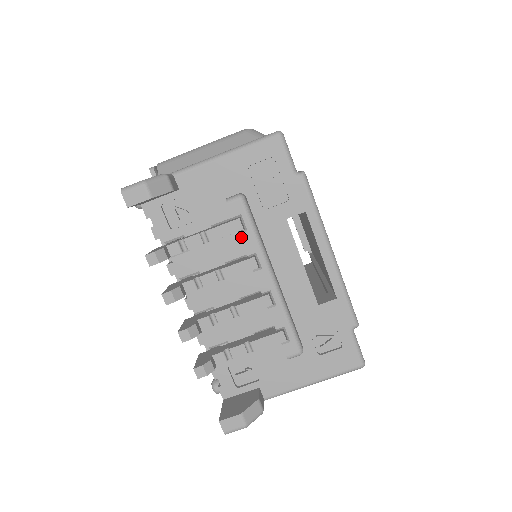
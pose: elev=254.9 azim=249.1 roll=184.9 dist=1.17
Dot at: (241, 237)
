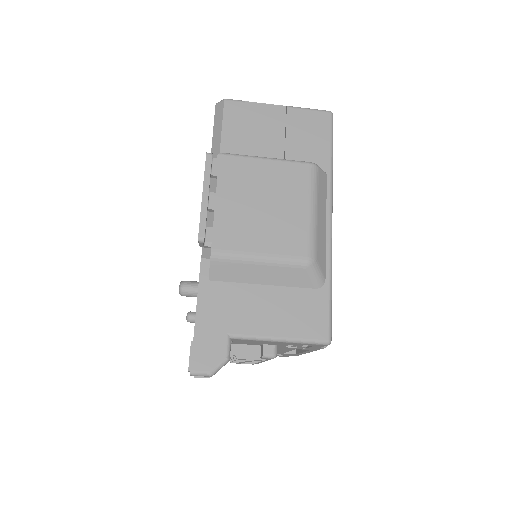
Dot at: occluded
